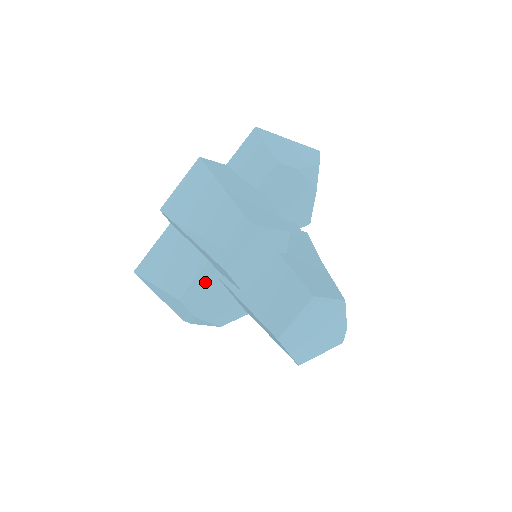
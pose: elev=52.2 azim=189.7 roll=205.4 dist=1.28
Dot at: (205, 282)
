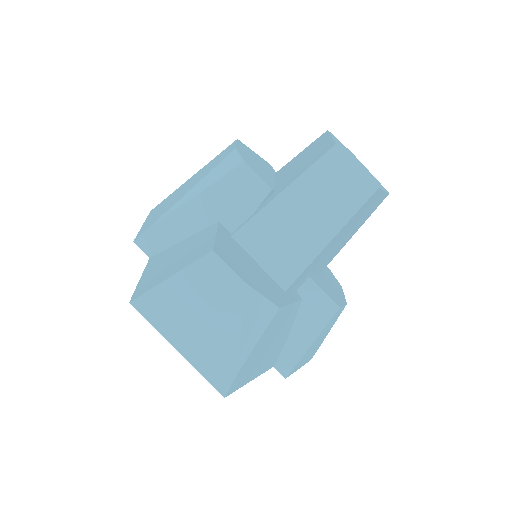
Dot at: (228, 243)
